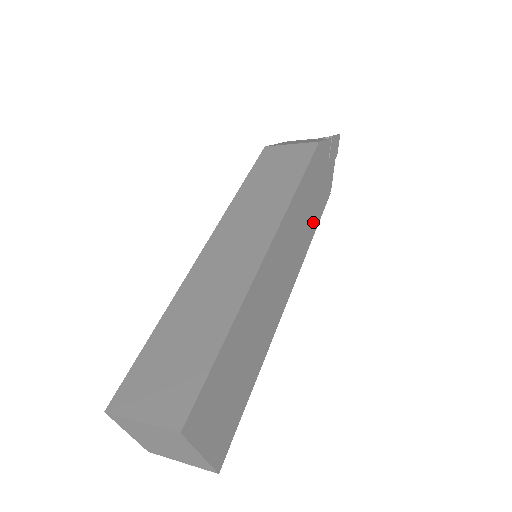
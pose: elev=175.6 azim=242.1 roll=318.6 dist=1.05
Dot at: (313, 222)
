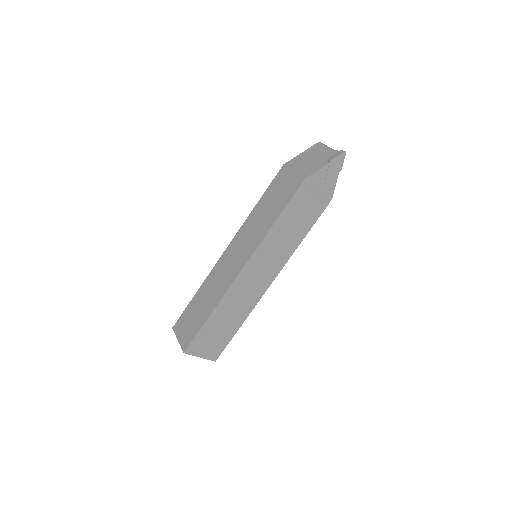
Dot at: (301, 233)
